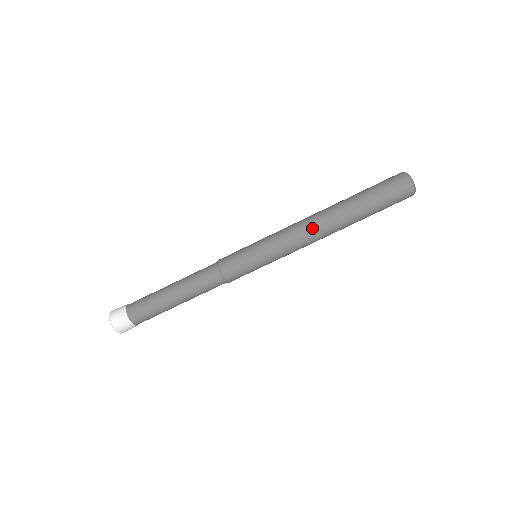
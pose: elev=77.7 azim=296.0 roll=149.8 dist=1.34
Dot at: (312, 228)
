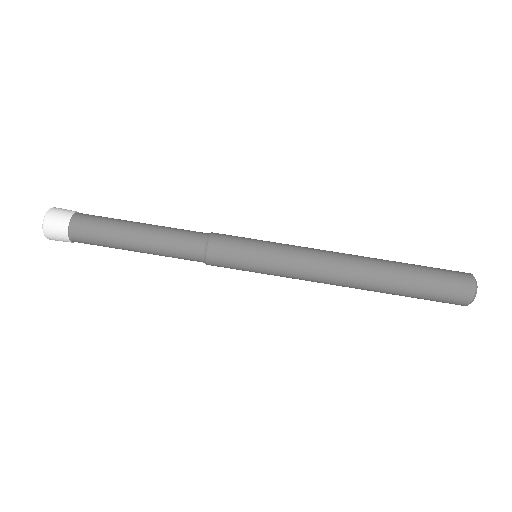
Dot at: (337, 276)
